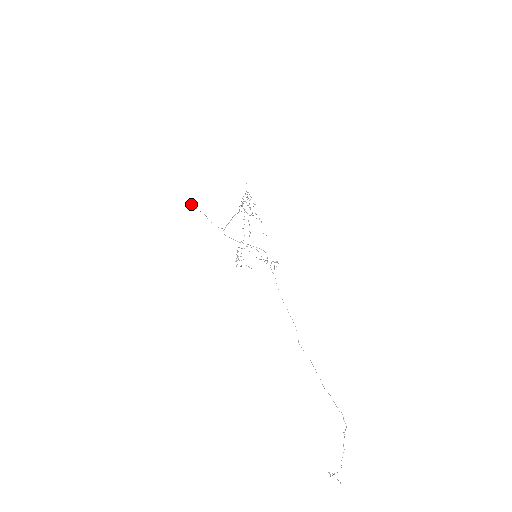
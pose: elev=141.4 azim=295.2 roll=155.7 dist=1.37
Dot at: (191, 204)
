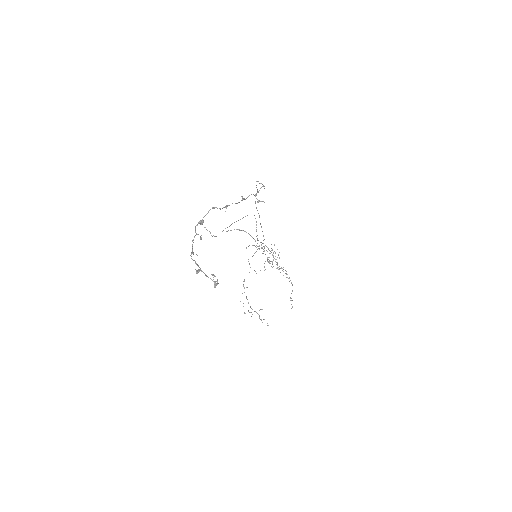
Dot at: (202, 222)
